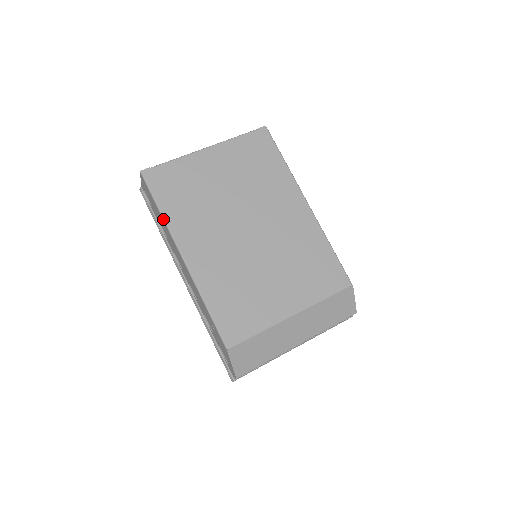
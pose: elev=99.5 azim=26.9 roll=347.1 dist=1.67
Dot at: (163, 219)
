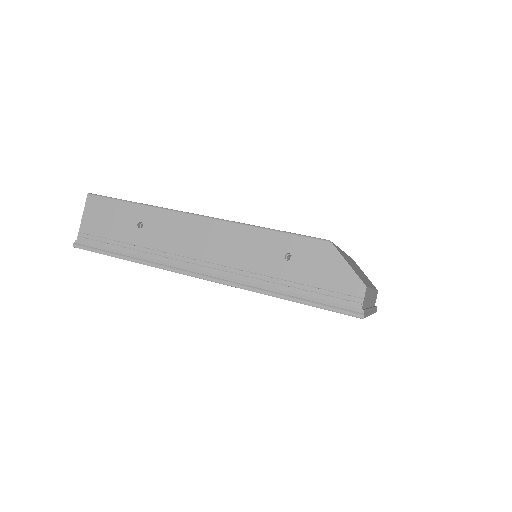
Dot at: (146, 205)
